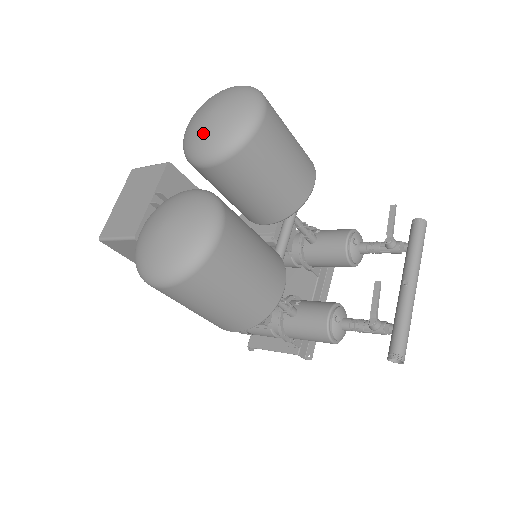
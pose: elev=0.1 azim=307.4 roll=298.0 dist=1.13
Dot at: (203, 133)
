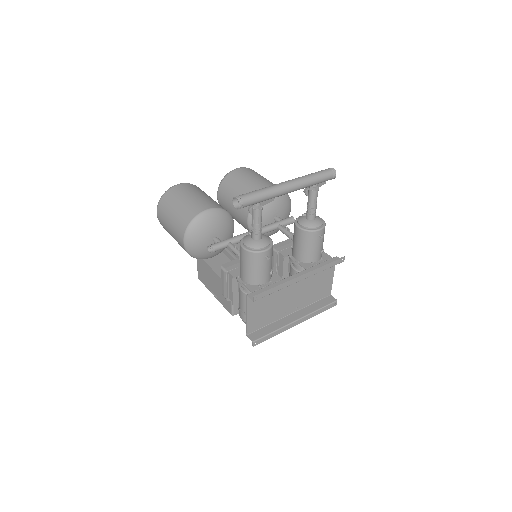
Dot at: occluded
